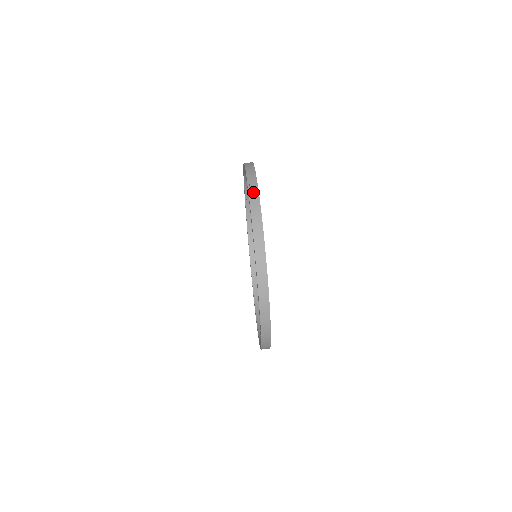
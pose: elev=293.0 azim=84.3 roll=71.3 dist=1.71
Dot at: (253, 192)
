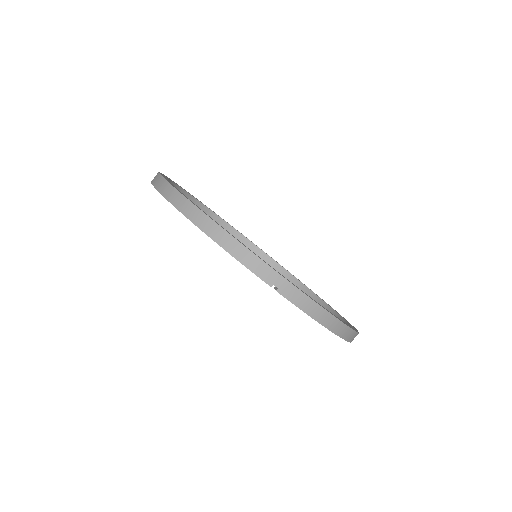
Dot at: (292, 294)
